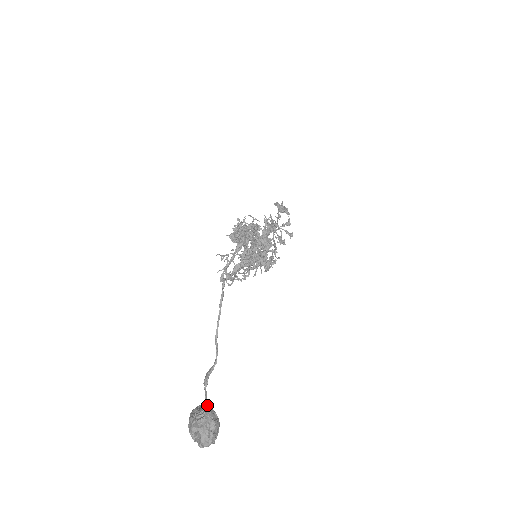
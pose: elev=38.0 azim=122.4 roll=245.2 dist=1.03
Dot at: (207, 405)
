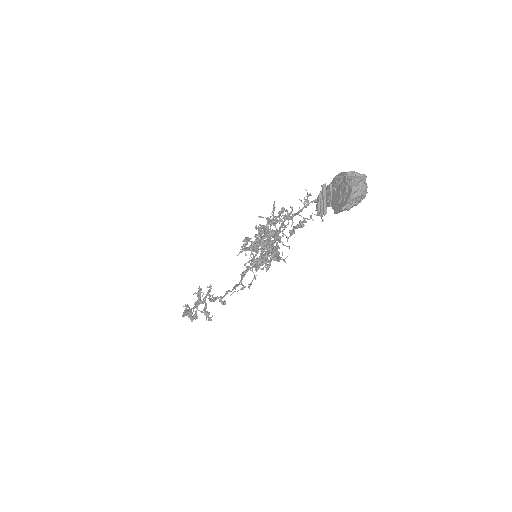
Dot at: occluded
